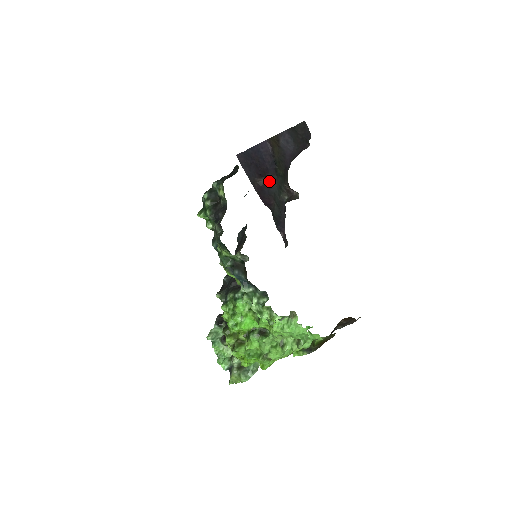
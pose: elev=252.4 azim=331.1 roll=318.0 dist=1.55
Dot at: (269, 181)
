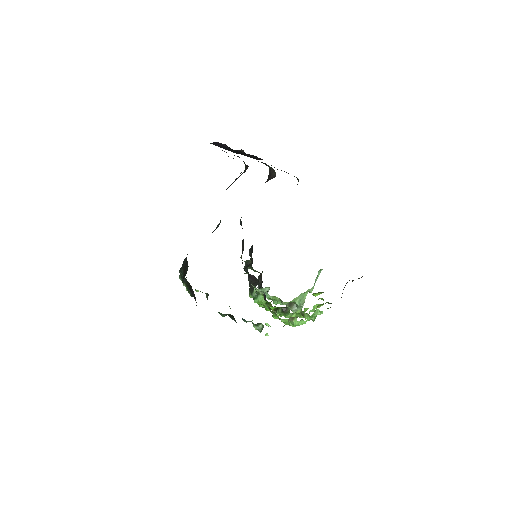
Dot at: occluded
